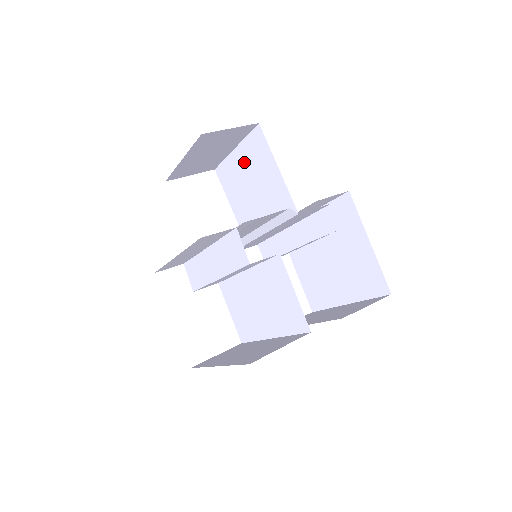
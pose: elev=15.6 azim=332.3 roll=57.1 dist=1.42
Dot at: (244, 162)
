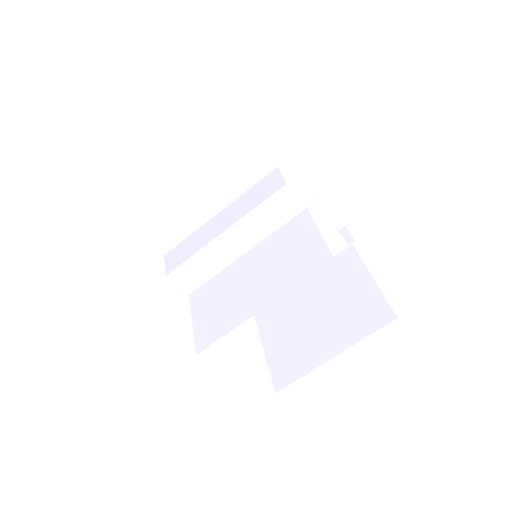
Dot at: occluded
